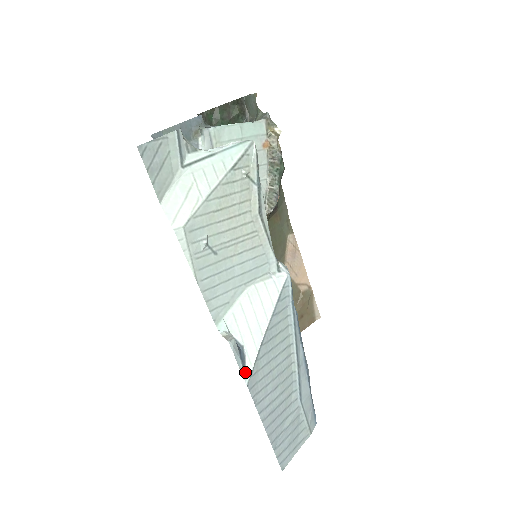
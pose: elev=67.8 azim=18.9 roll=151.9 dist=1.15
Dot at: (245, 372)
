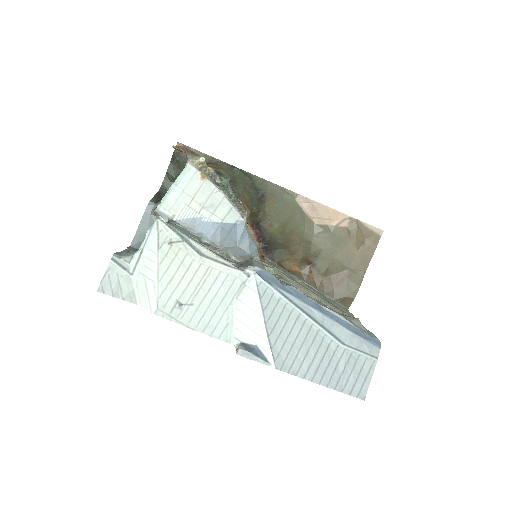
Dot at: (268, 361)
